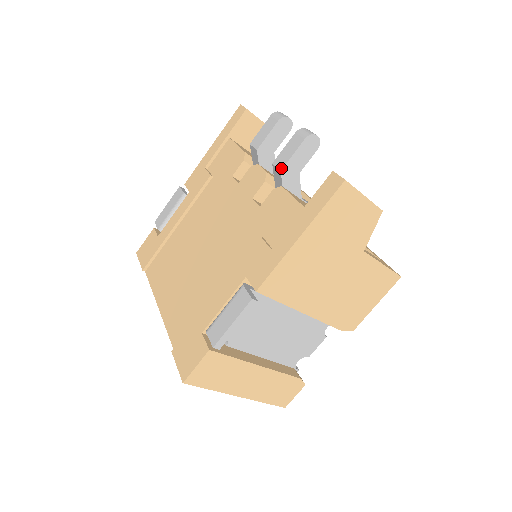
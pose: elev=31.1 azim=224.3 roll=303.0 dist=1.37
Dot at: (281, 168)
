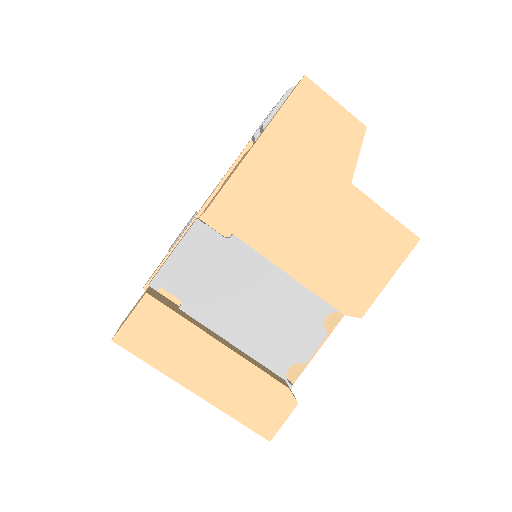
Dot at: occluded
